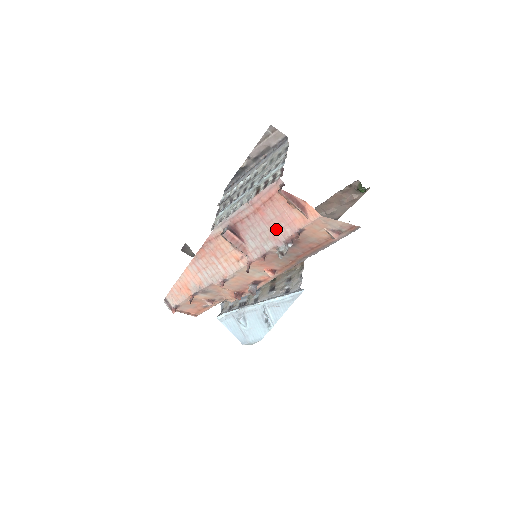
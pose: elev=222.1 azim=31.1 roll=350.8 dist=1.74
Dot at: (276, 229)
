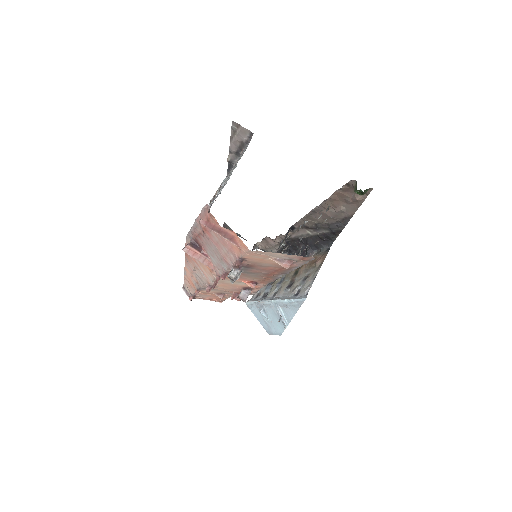
Dot at: (223, 252)
